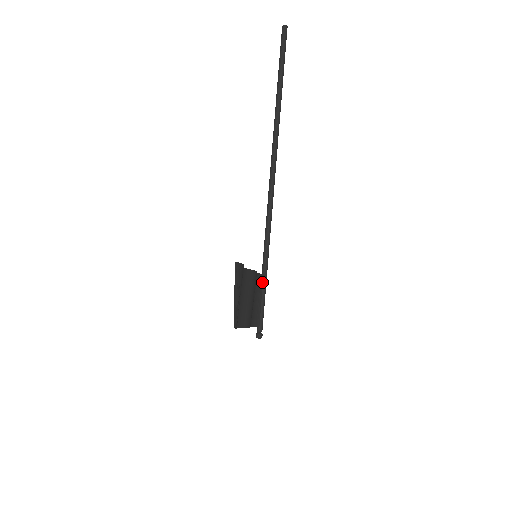
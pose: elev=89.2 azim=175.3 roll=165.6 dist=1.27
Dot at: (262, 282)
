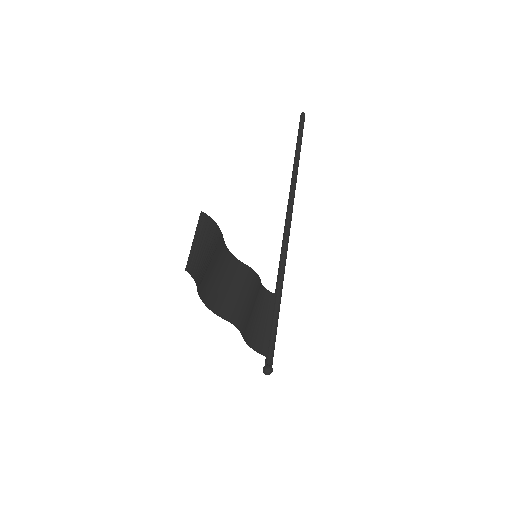
Dot at: (273, 302)
